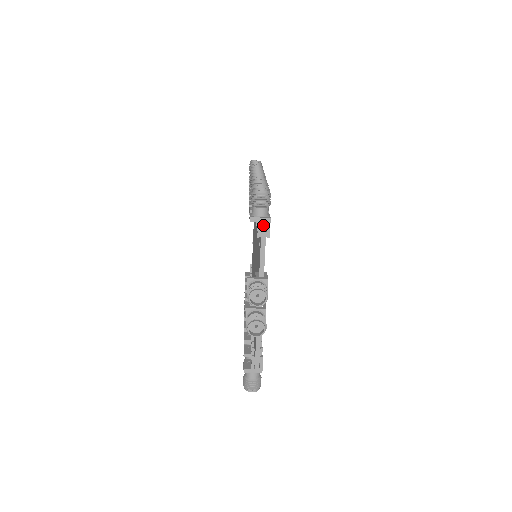
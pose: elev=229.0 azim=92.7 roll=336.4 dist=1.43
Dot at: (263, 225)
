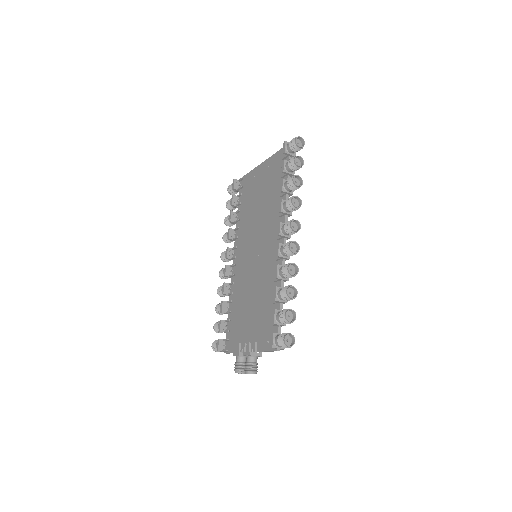
Dot at: occluded
